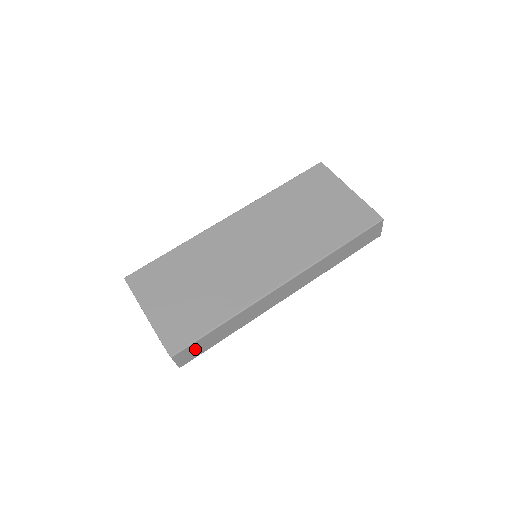
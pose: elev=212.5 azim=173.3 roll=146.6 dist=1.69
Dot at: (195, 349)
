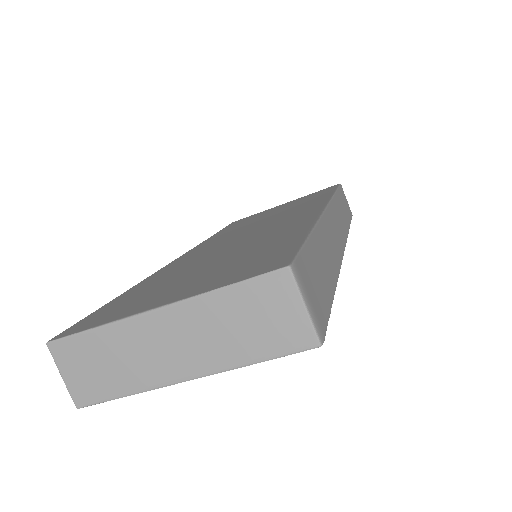
Dot at: (313, 282)
